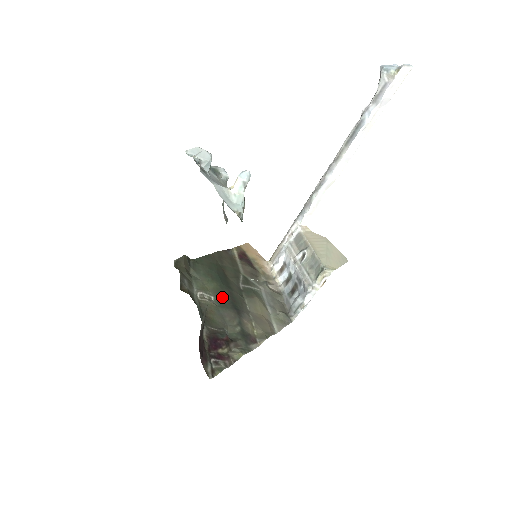
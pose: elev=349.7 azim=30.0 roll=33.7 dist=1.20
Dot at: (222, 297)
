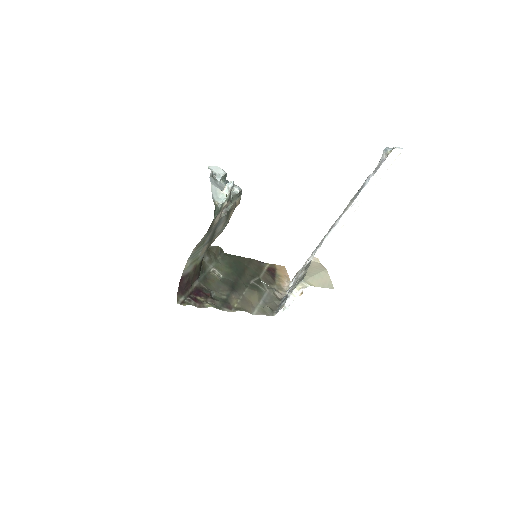
Dot at: (228, 278)
